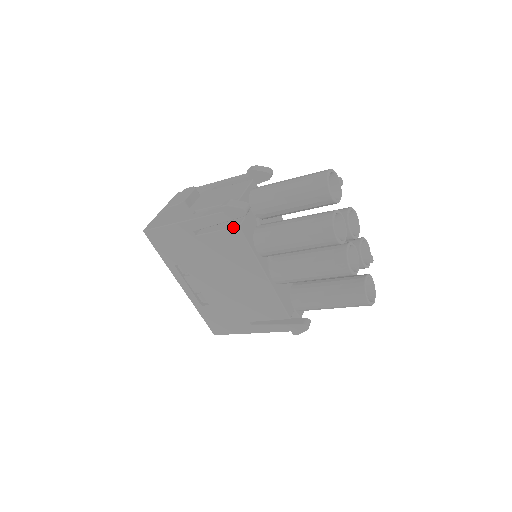
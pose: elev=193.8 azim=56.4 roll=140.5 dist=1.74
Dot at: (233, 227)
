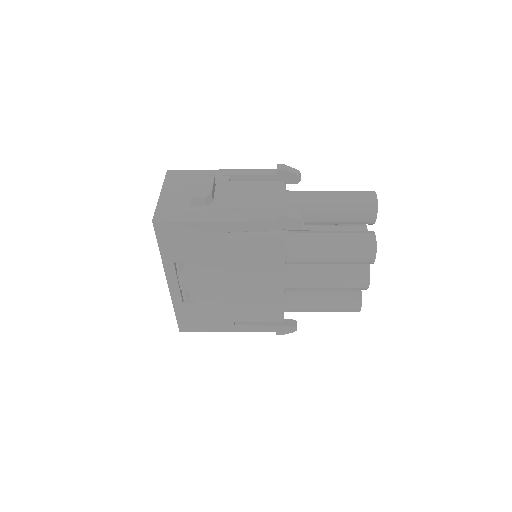
Dot at: (278, 236)
